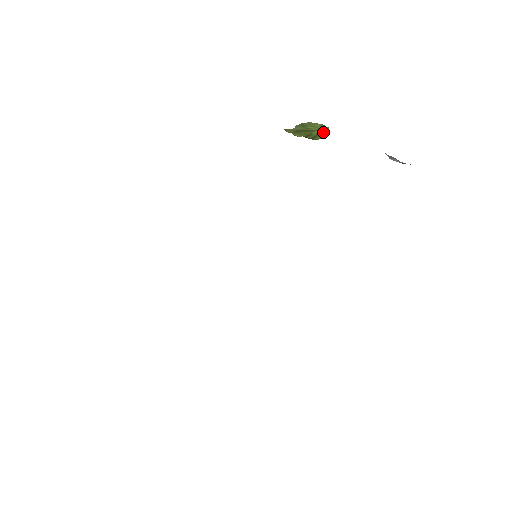
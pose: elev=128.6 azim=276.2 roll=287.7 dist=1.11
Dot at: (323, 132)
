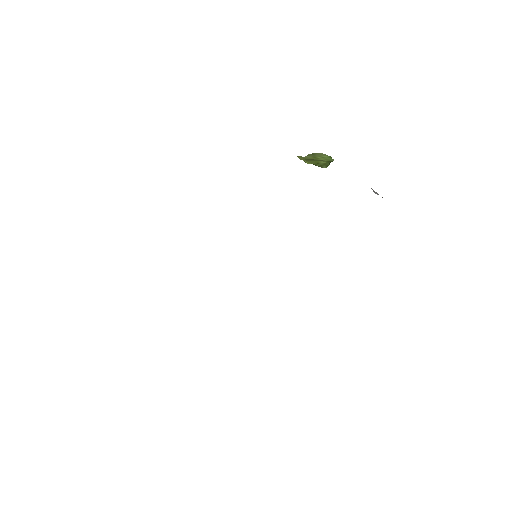
Dot at: (329, 163)
